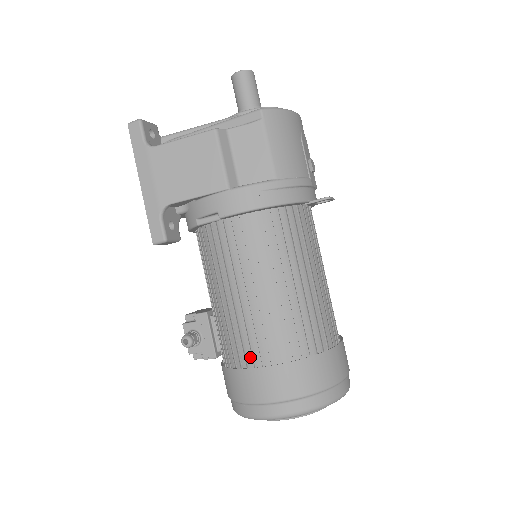
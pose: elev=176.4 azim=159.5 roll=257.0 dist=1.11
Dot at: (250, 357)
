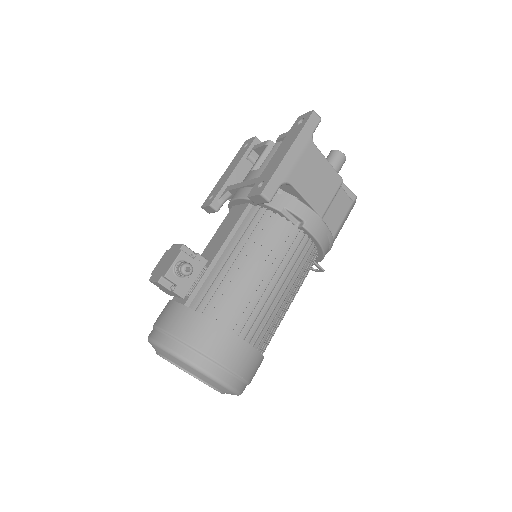
Dot at: (239, 326)
